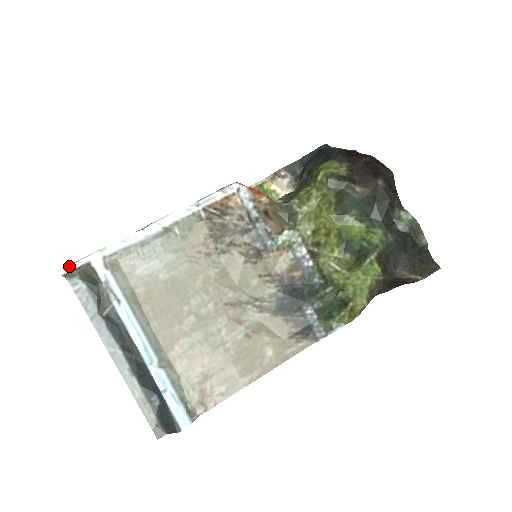
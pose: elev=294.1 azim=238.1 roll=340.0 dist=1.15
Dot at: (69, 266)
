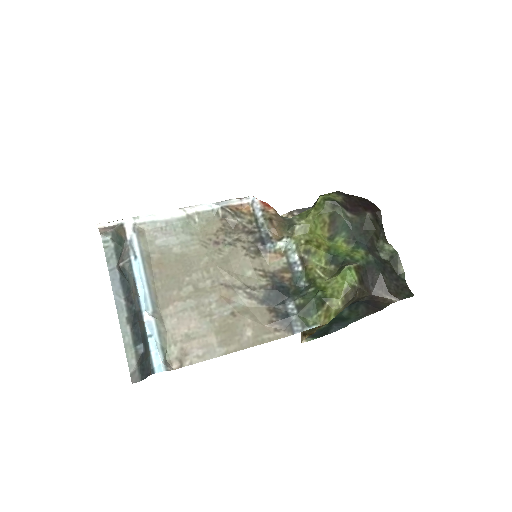
Dot at: (107, 223)
